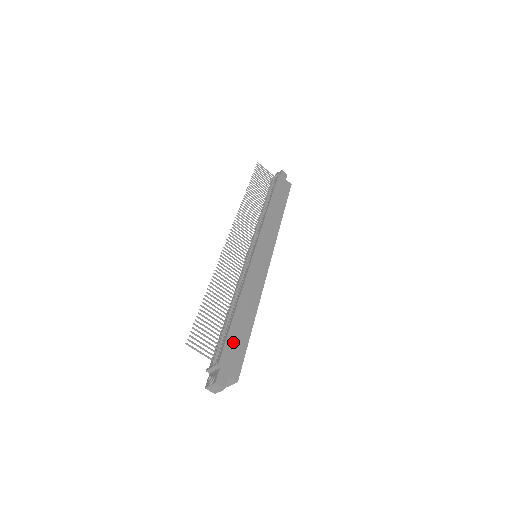
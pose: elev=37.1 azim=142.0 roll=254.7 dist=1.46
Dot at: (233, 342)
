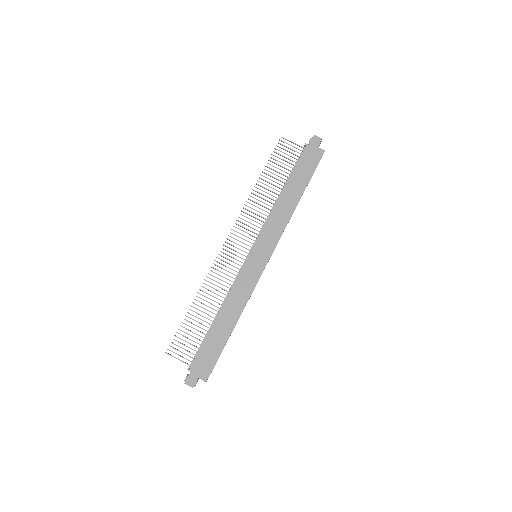
Dot at: (207, 349)
